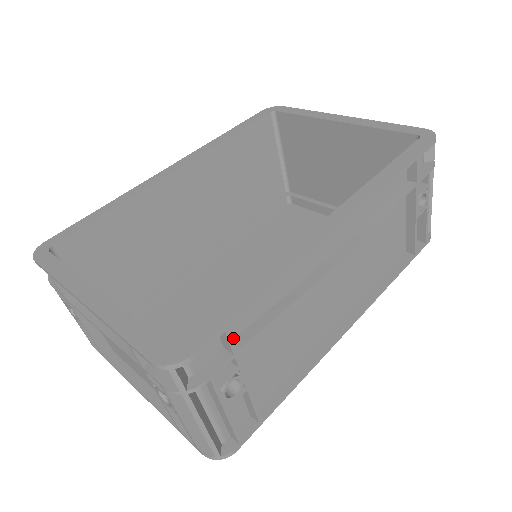
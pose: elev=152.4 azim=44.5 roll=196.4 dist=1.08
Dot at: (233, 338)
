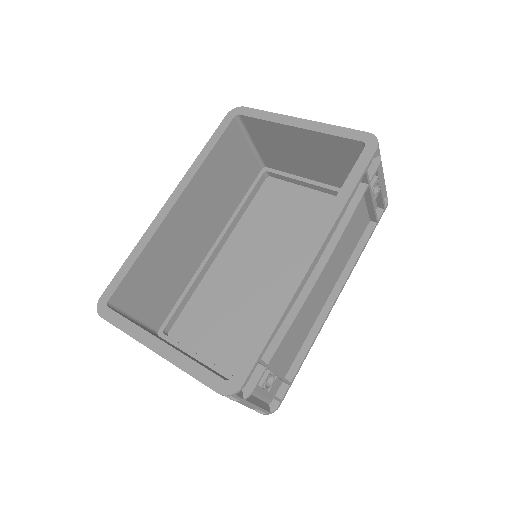
Dot at: (262, 355)
